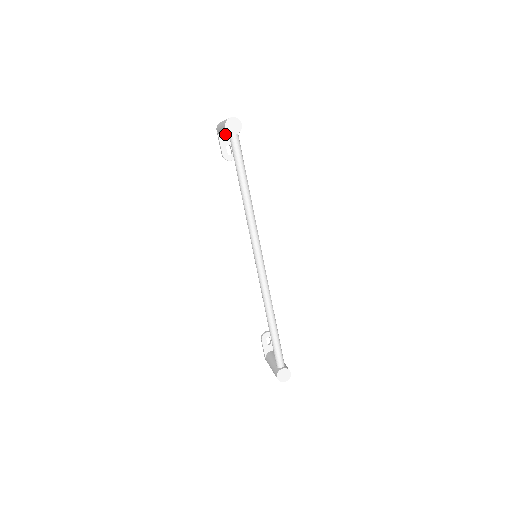
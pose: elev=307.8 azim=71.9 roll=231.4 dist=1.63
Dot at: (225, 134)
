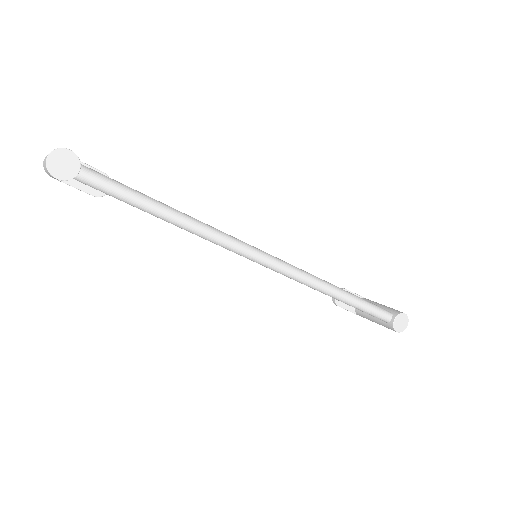
Dot at: occluded
